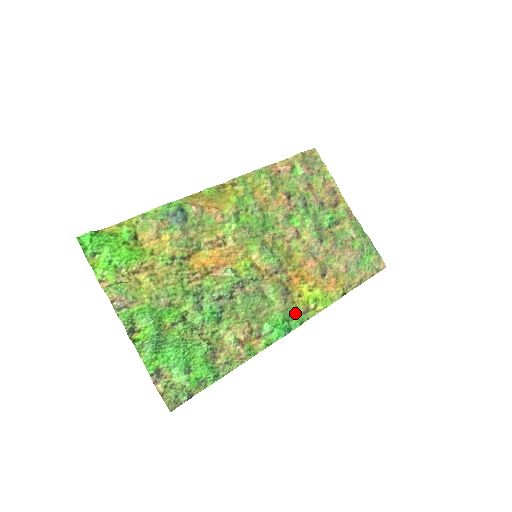
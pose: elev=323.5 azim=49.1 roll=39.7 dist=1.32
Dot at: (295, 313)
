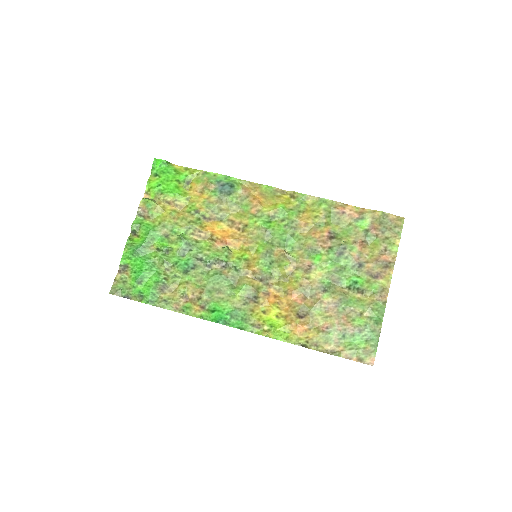
Dot at: (244, 318)
